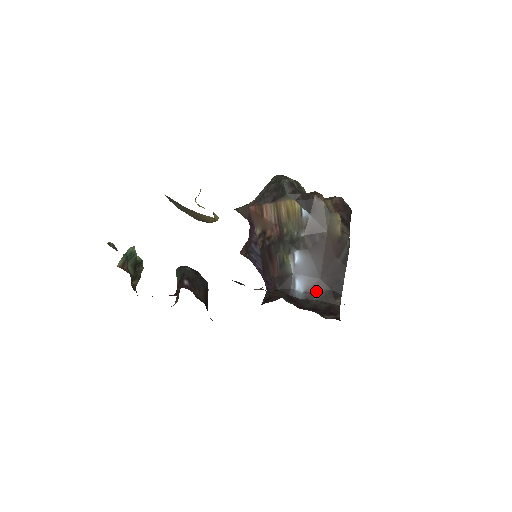
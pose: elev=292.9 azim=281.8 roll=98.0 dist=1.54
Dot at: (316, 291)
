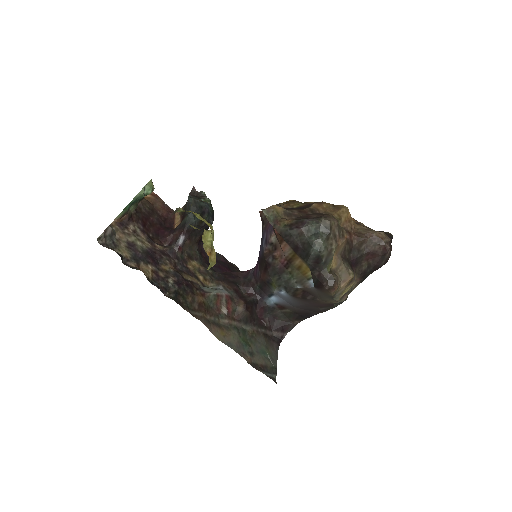
Dot at: (285, 308)
